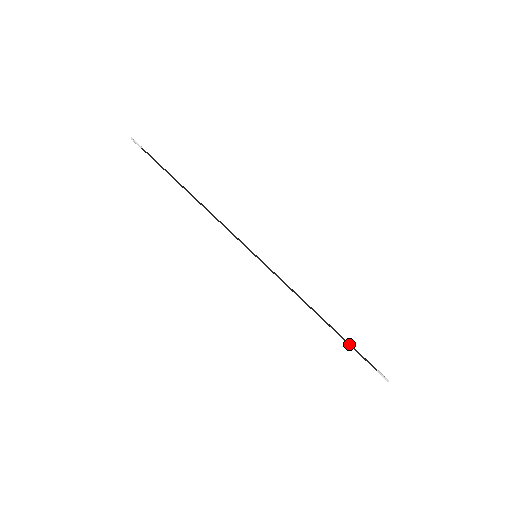
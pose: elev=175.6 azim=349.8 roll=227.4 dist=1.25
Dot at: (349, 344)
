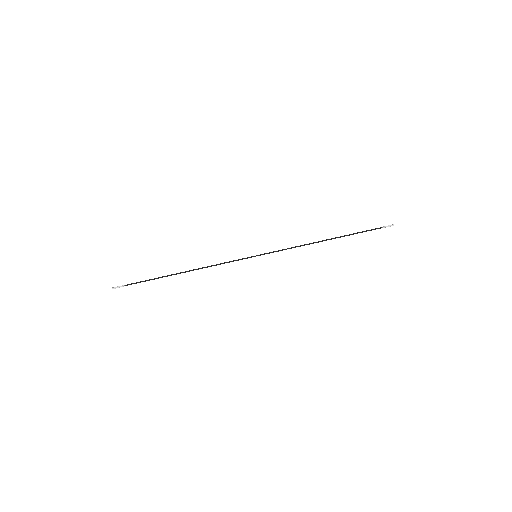
Dot at: occluded
